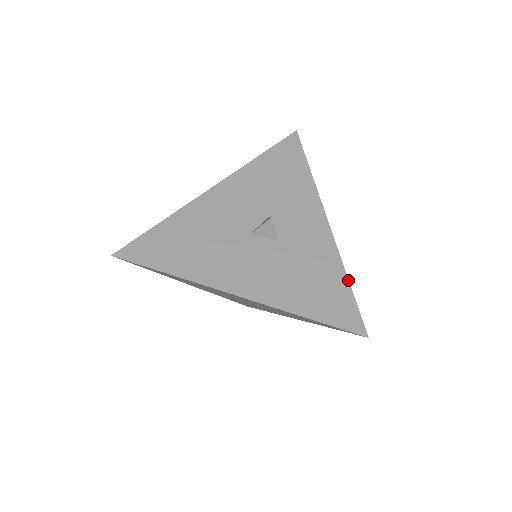
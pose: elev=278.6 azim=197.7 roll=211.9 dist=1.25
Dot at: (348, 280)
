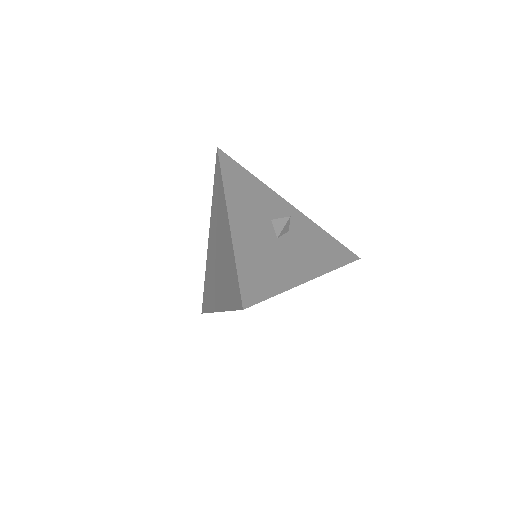
Dot at: (329, 234)
